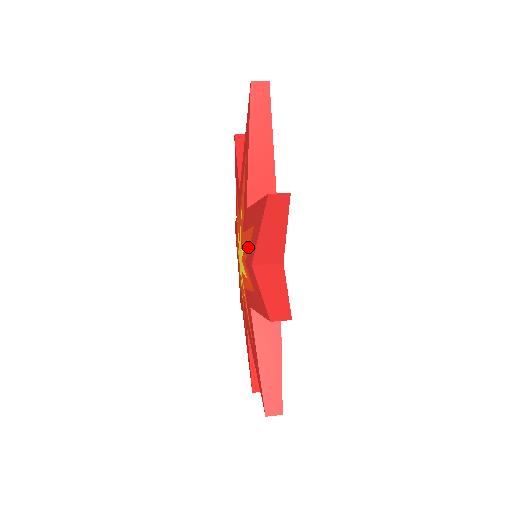
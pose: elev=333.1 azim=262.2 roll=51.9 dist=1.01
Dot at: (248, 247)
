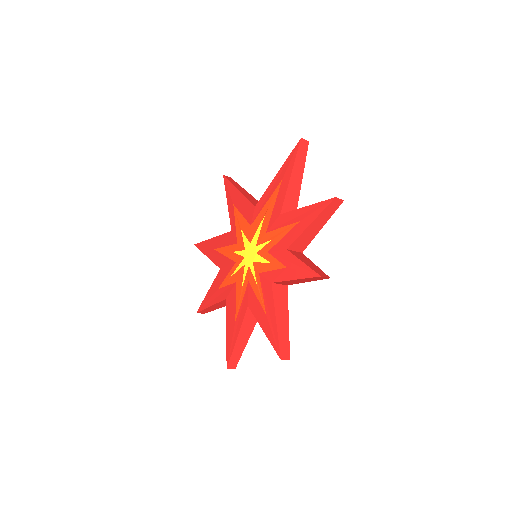
Dot at: (280, 239)
